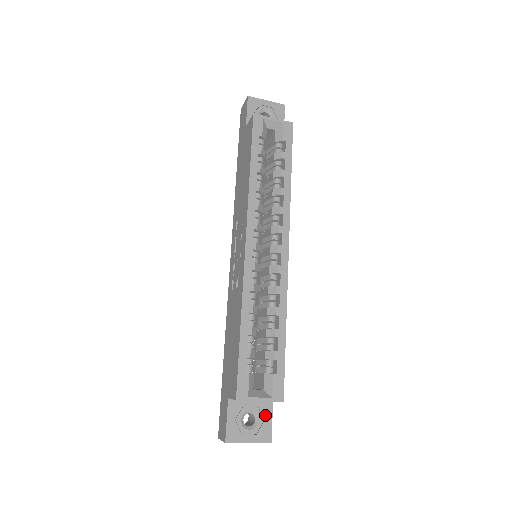
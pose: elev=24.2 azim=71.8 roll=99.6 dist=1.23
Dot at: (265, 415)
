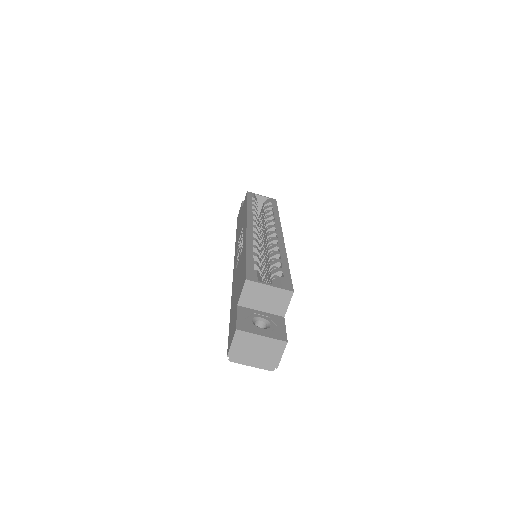
Dot at: (277, 324)
